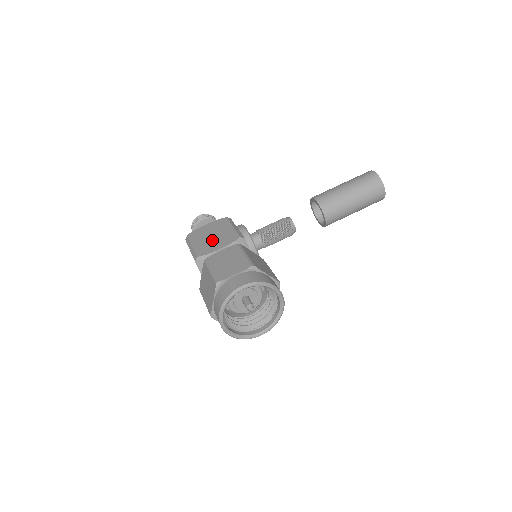
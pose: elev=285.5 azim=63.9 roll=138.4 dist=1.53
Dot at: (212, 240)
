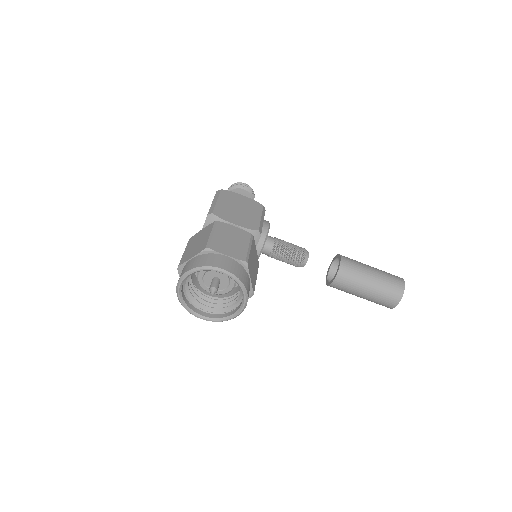
Dot at: (236, 212)
